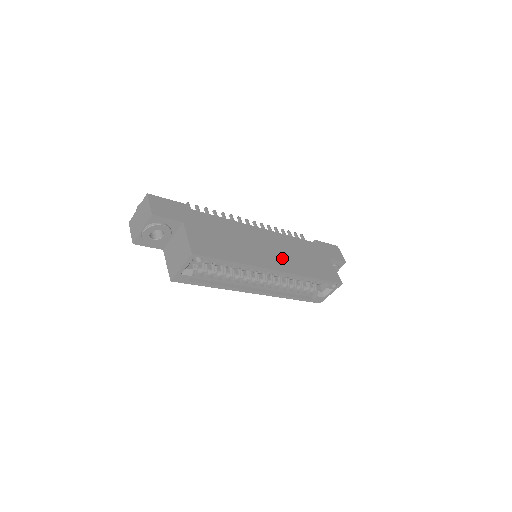
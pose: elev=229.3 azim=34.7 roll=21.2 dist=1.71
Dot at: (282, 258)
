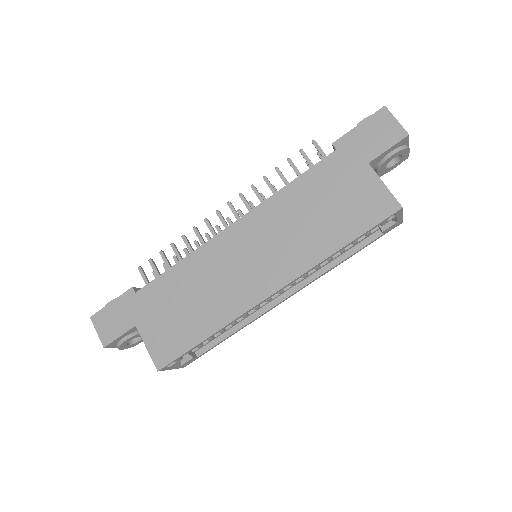
Dot at: (276, 258)
